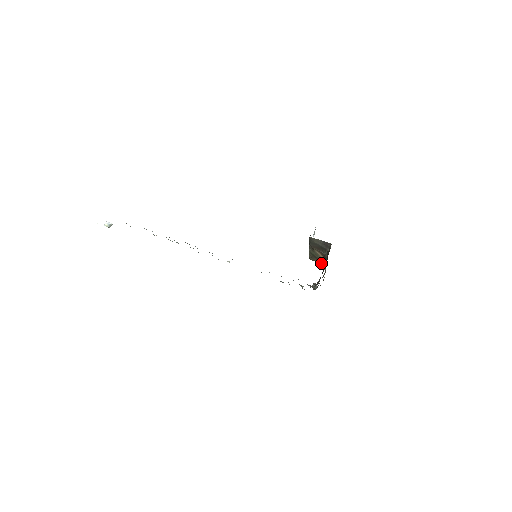
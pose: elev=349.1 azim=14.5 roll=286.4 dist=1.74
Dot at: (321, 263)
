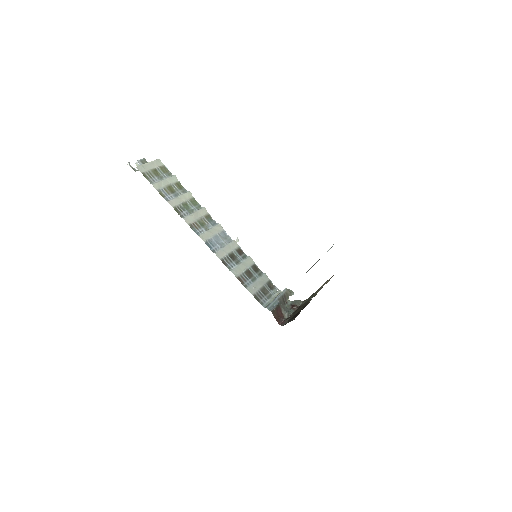
Dot at: occluded
